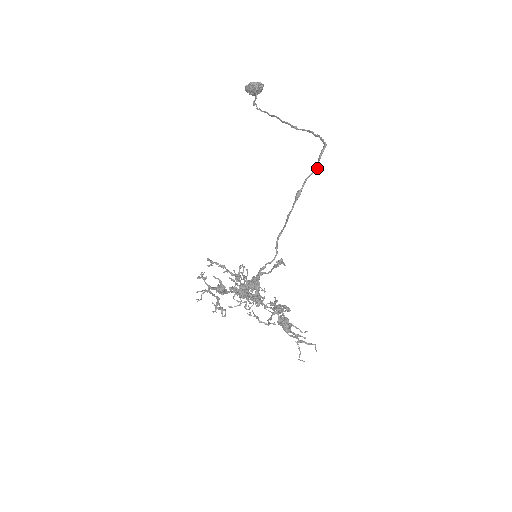
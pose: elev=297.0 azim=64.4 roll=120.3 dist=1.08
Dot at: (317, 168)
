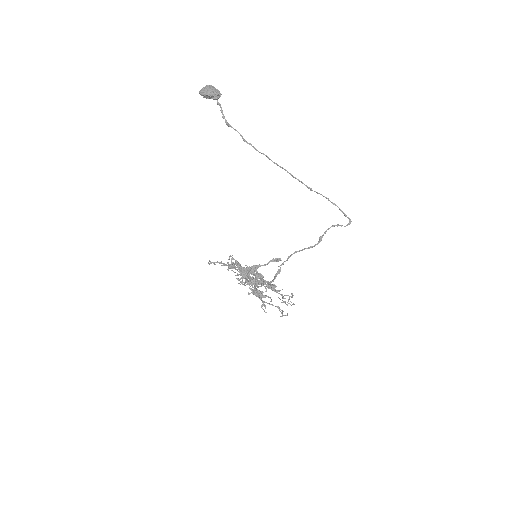
Dot at: occluded
